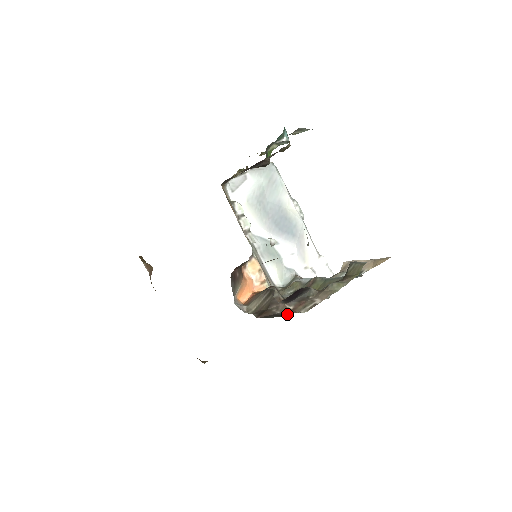
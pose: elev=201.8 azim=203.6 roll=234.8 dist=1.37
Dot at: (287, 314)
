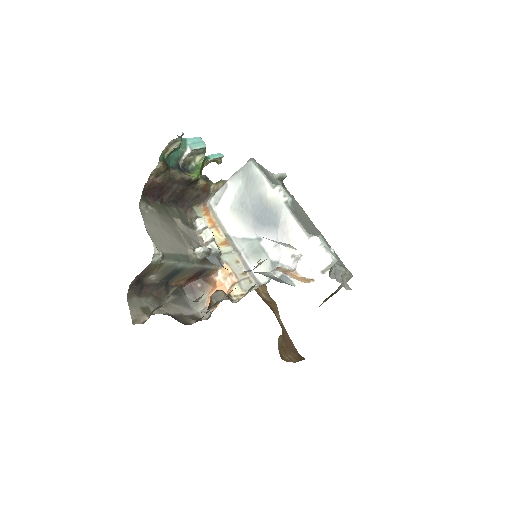
Dot at: occluded
